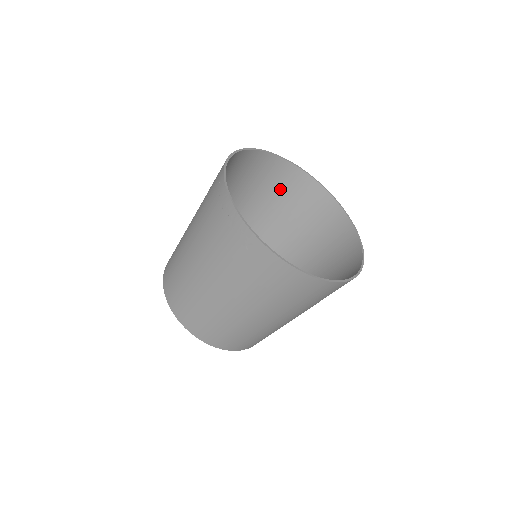
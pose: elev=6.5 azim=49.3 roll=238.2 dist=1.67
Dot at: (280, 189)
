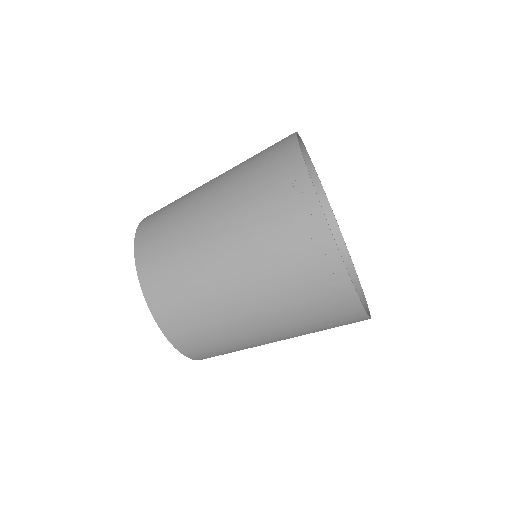
Dot at: occluded
